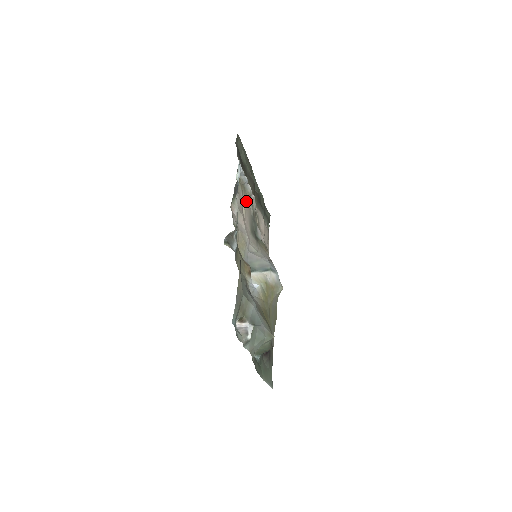
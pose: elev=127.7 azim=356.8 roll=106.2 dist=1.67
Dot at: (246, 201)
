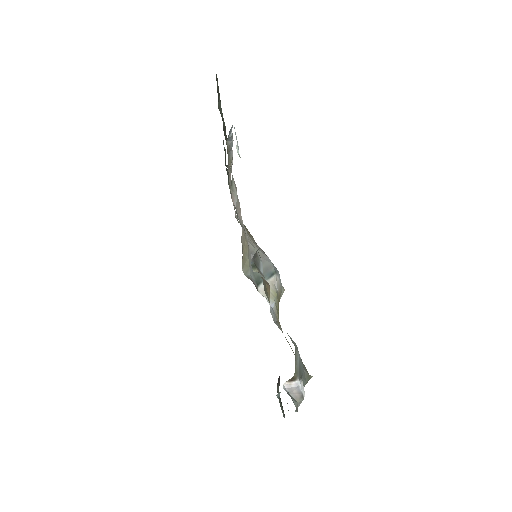
Dot at: (230, 174)
